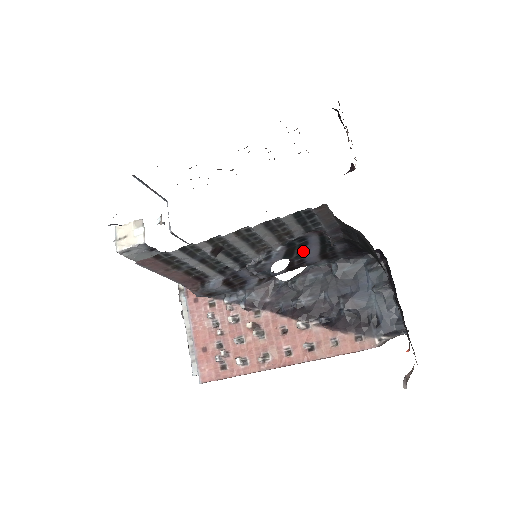
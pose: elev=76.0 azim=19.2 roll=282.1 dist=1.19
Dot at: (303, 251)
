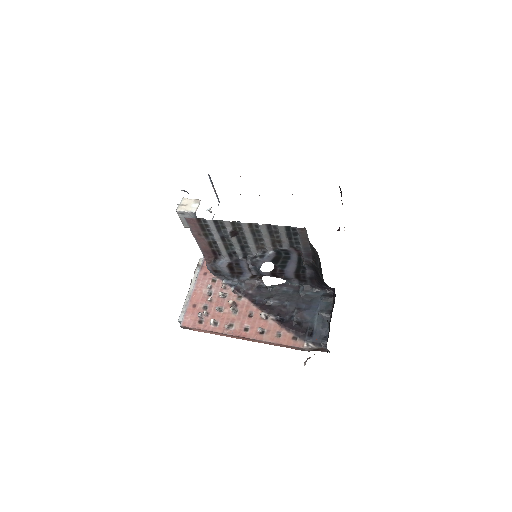
Dot at: (285, 263)
